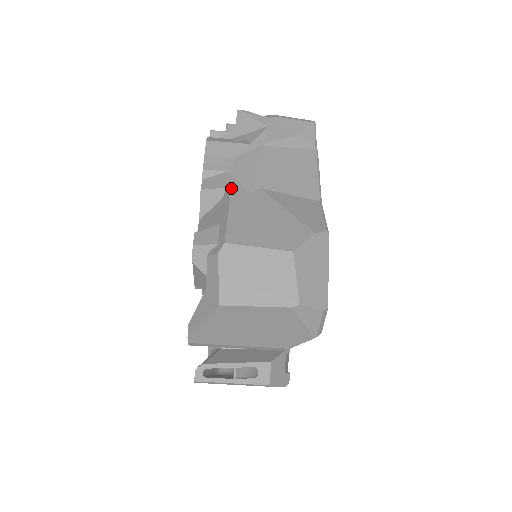
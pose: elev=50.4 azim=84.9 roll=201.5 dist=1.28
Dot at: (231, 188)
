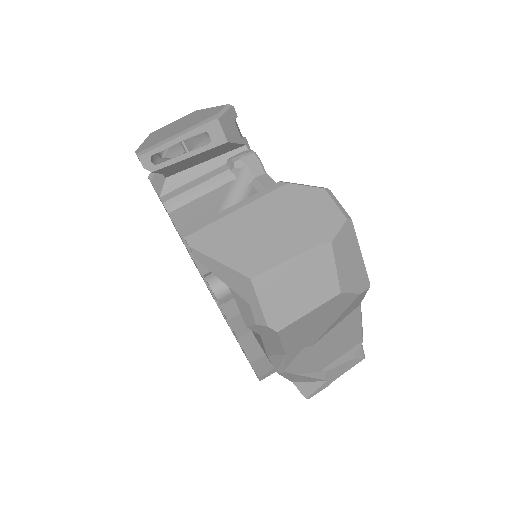
Dot at: occluded
